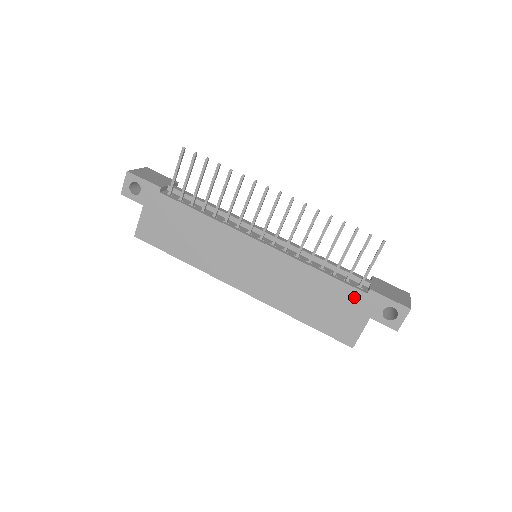
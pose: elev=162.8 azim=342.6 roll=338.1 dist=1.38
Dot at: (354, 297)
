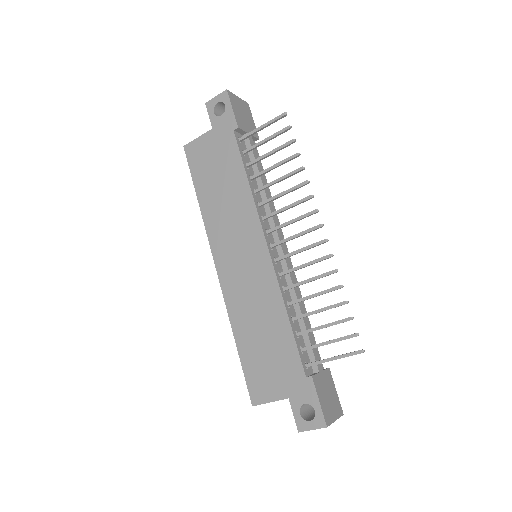
Dot at: (293, 368)
